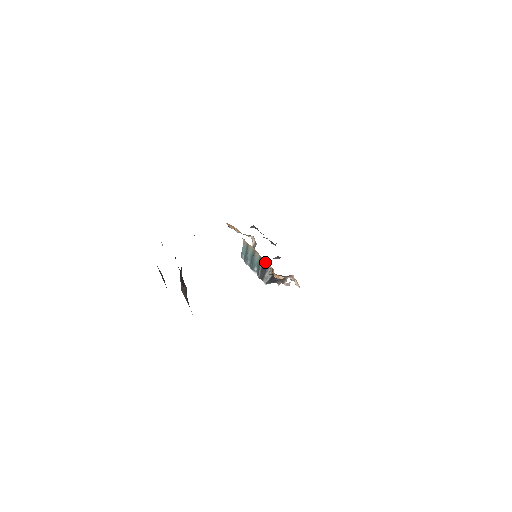
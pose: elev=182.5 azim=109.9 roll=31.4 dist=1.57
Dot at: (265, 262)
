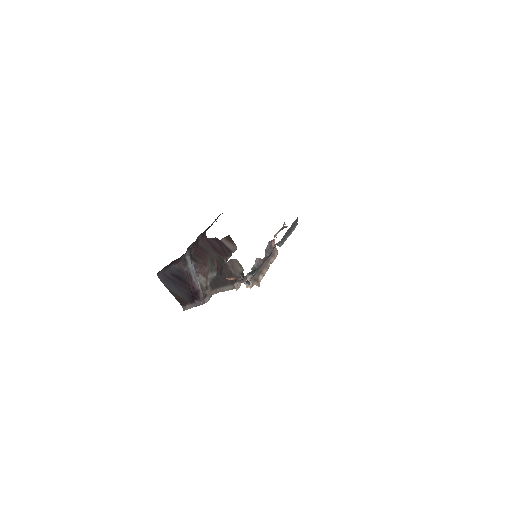
Dot at: occluded
